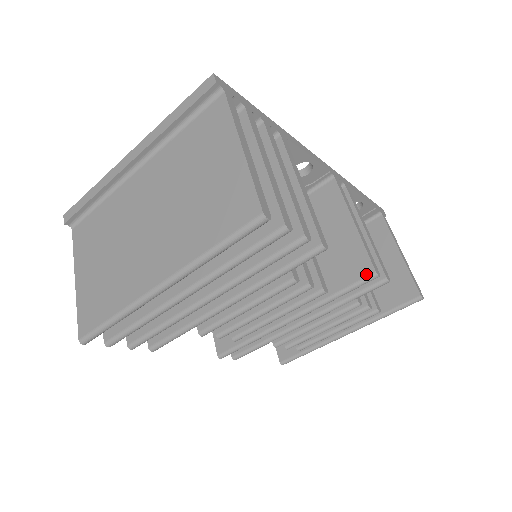
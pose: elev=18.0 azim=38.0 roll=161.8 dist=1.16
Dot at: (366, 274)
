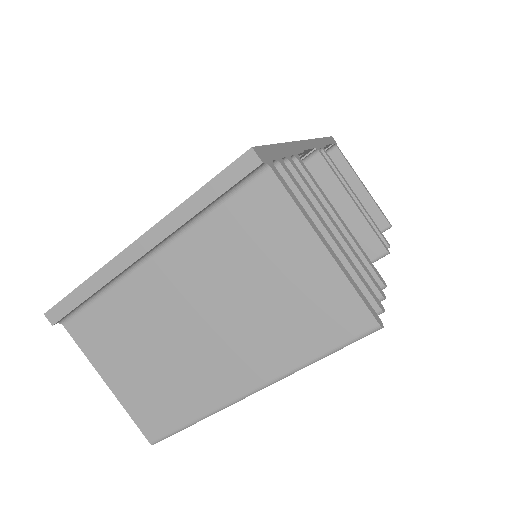
Dot at: (378, 254)
